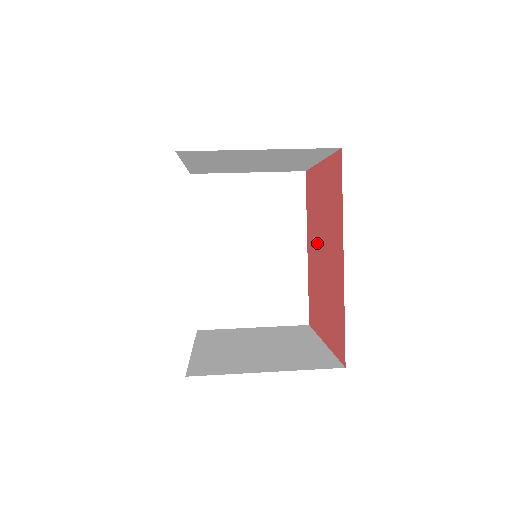
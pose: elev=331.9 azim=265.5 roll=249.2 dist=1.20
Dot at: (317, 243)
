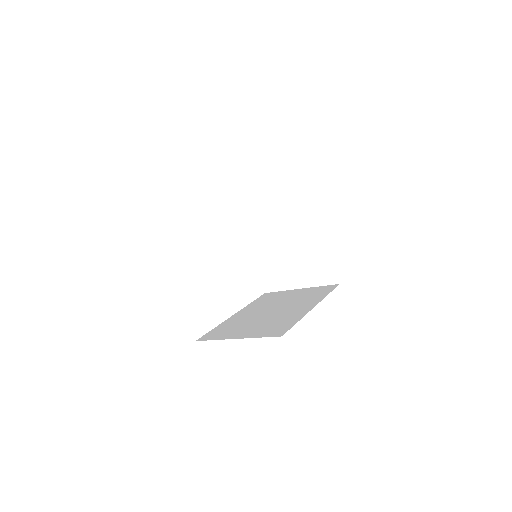
Dot at: occluded
